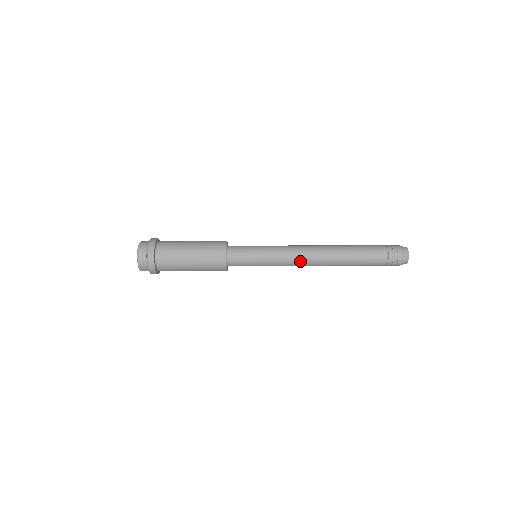
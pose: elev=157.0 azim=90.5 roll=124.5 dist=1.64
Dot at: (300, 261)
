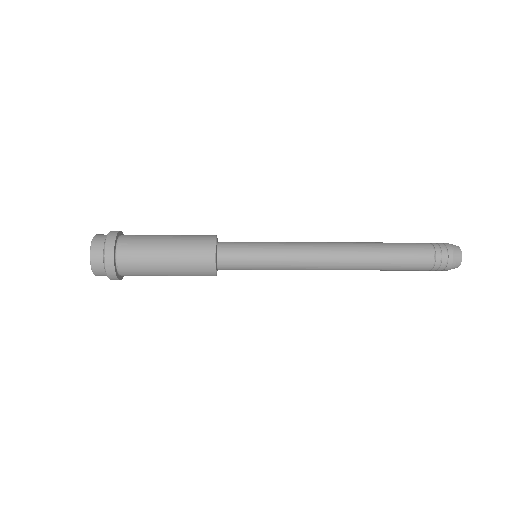
Dot at: (316, 264)
